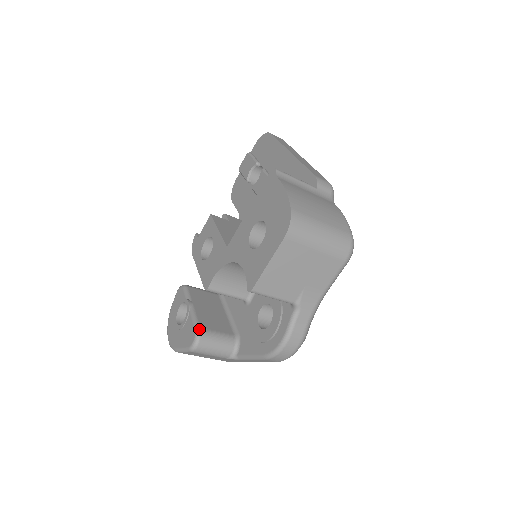
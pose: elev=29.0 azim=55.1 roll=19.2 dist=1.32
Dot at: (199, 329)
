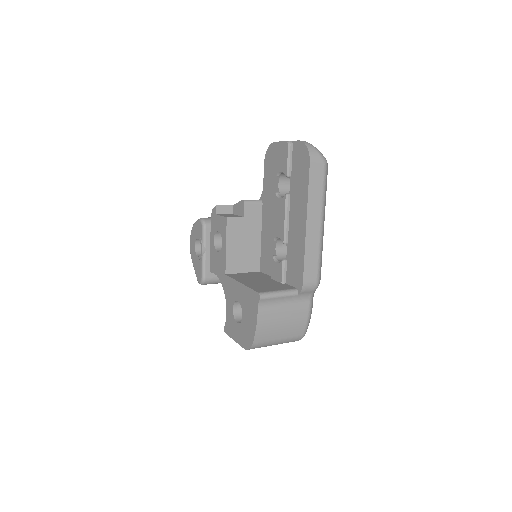
Dot at: (204, 279)
